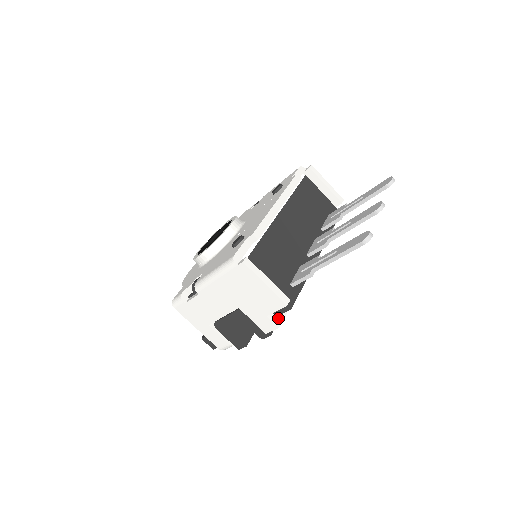
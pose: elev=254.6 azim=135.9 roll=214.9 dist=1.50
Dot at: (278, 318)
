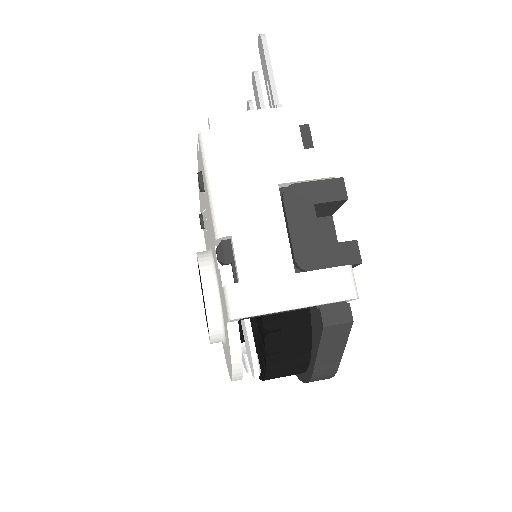
Dot at: occluded
